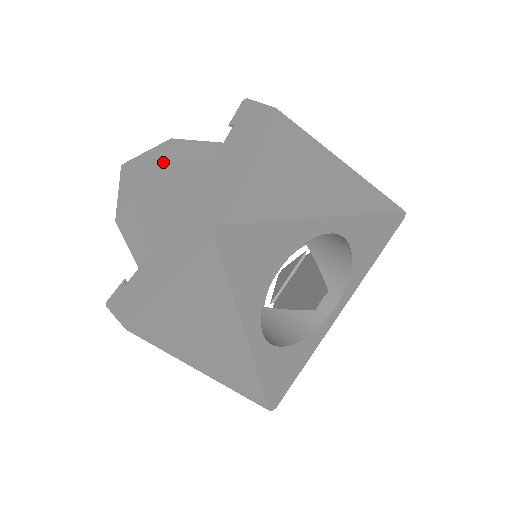
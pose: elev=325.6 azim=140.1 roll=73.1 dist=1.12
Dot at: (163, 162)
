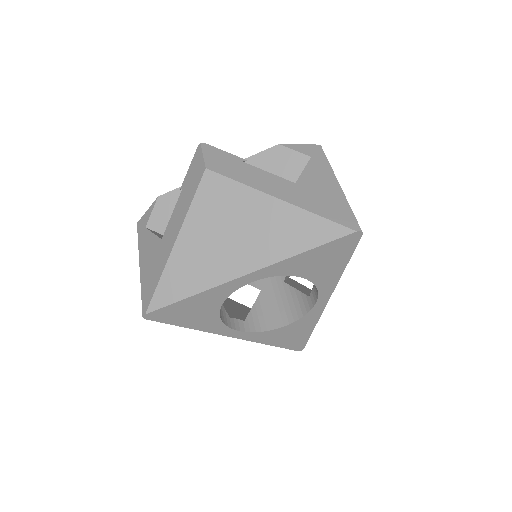
Dot at: (152, 223)
